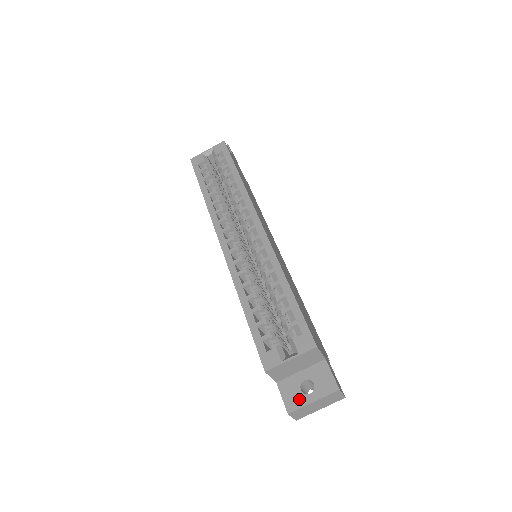
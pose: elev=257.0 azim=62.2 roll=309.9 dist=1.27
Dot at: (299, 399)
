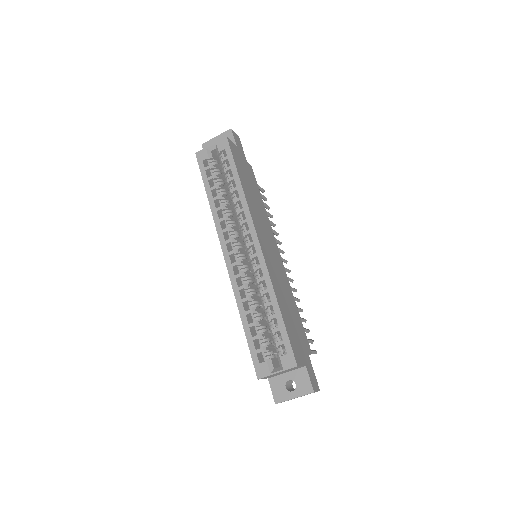
Dot at: (284, 394)
